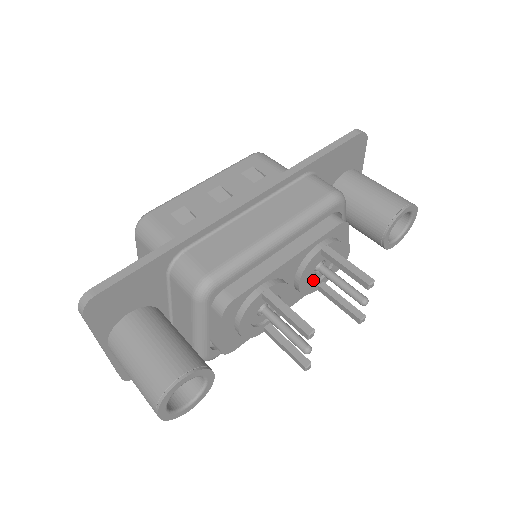
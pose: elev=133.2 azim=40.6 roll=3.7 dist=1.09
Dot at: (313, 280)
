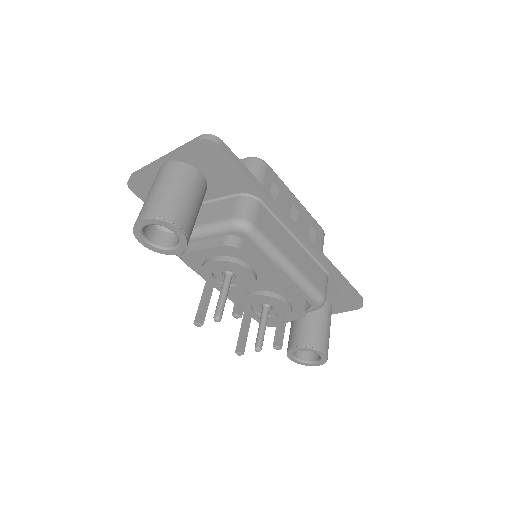
Dot at: (253, 306)
